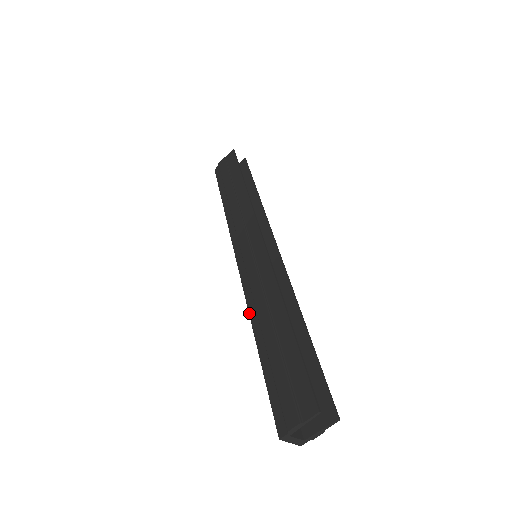
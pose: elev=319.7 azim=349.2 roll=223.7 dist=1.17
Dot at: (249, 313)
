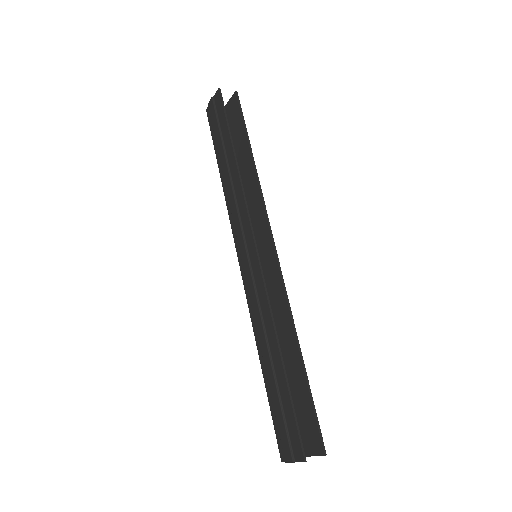
Dot at: (253, 331)
